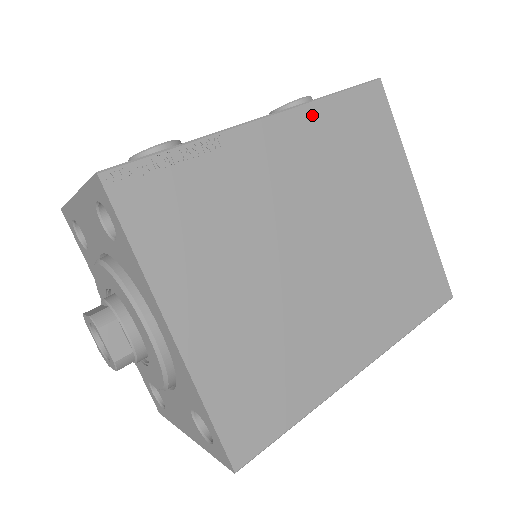
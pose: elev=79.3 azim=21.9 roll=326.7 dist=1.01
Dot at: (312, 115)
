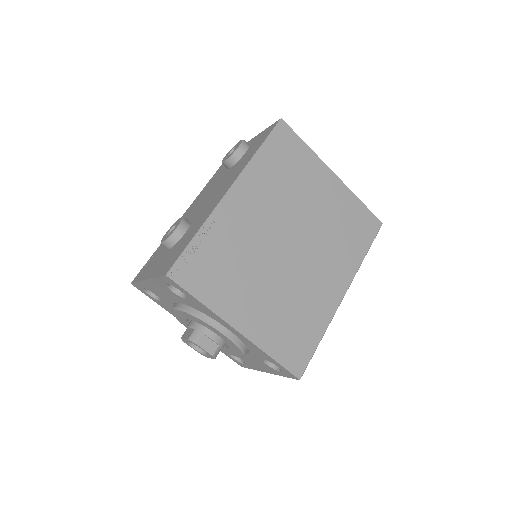
Dot at: (253, 171)
